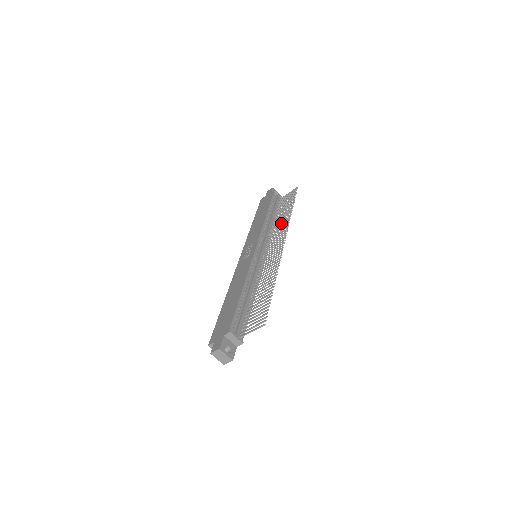
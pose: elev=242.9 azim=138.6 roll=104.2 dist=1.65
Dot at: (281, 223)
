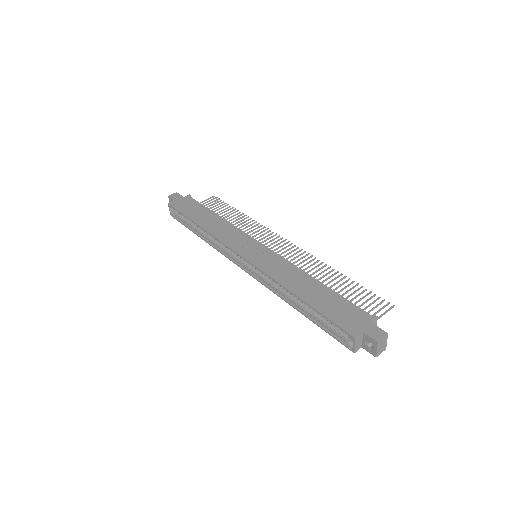
Dot at: (246, 226)
